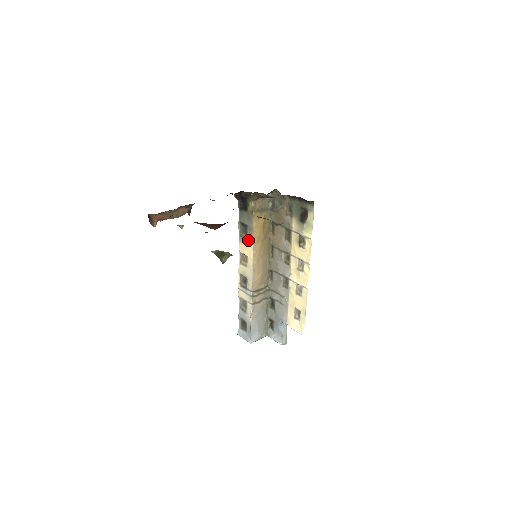
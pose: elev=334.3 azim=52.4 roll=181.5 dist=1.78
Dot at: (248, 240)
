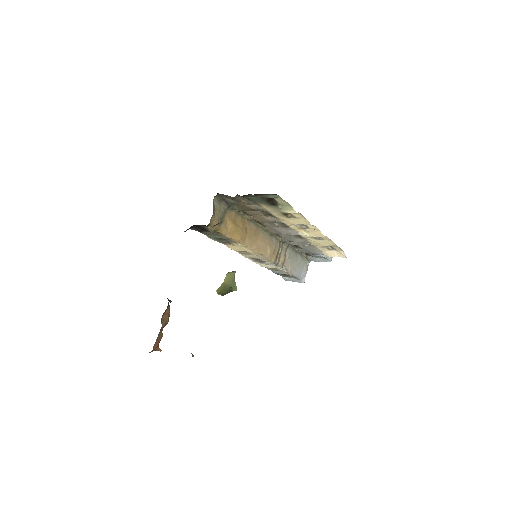
Dot at: (233, 244)
